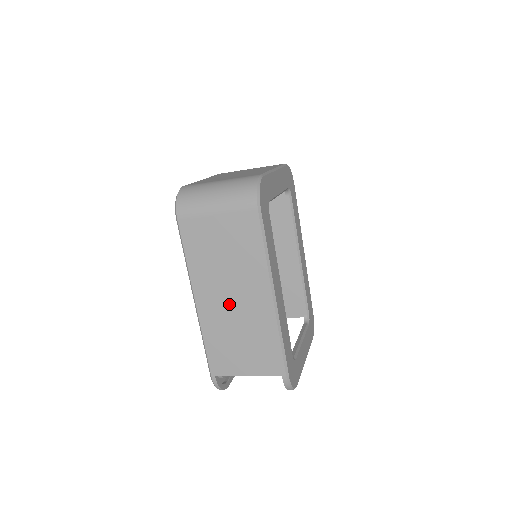
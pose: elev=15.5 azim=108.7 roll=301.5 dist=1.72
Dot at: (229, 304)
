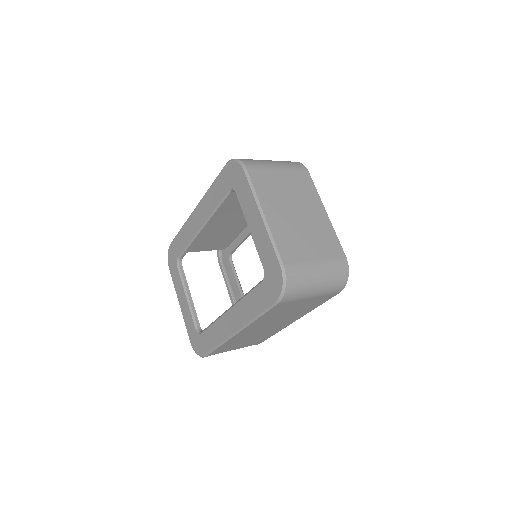
Dot at: (262, 329)
